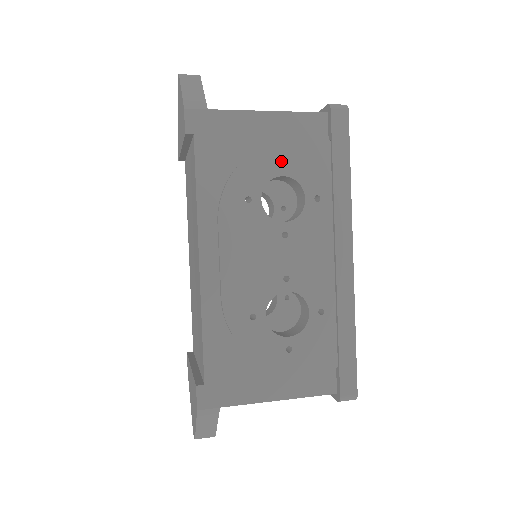
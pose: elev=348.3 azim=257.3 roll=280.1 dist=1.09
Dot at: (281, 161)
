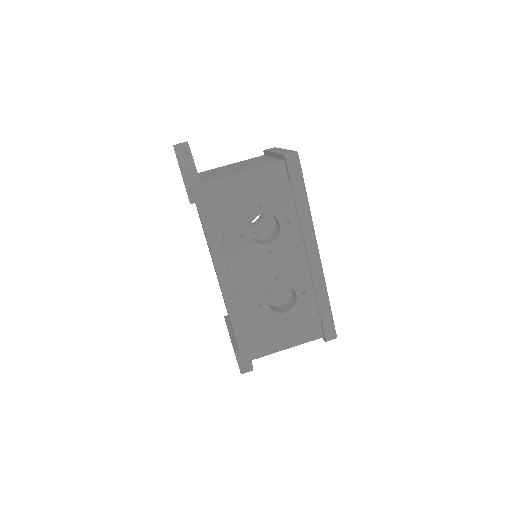
Dot at: (258, 203)
